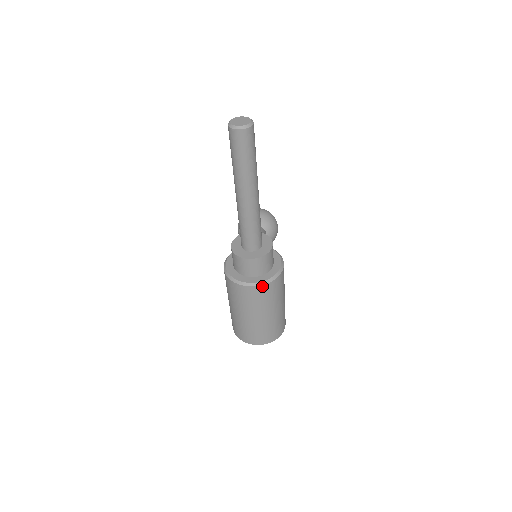
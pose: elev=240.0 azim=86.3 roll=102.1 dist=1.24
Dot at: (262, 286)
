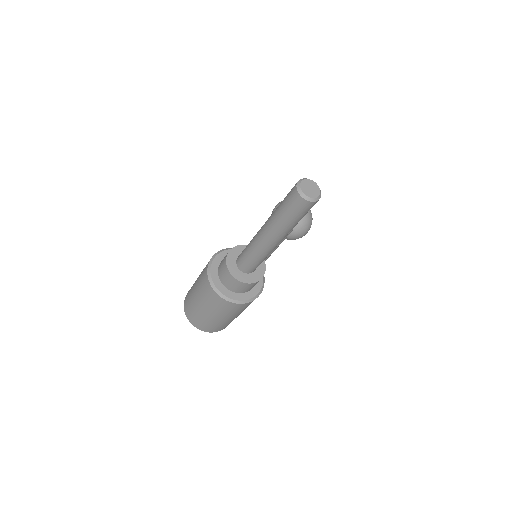
Dot at: (224, 300)
